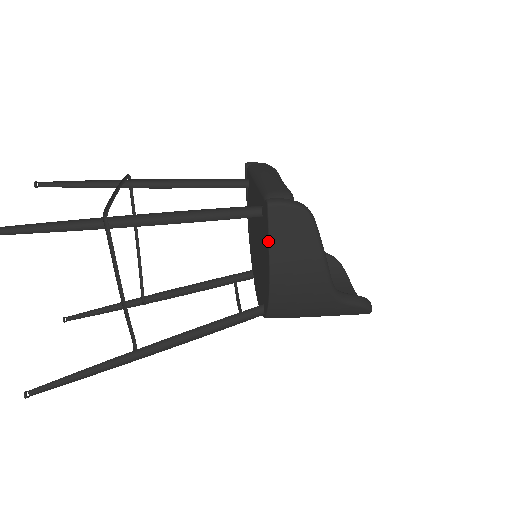
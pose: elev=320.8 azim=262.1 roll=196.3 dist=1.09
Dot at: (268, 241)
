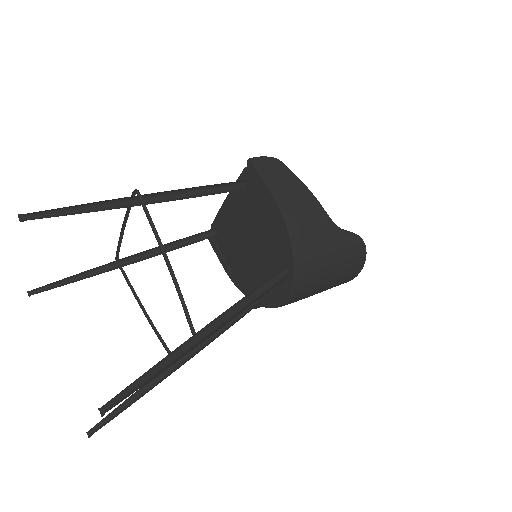
Dot at: (264, 183)
